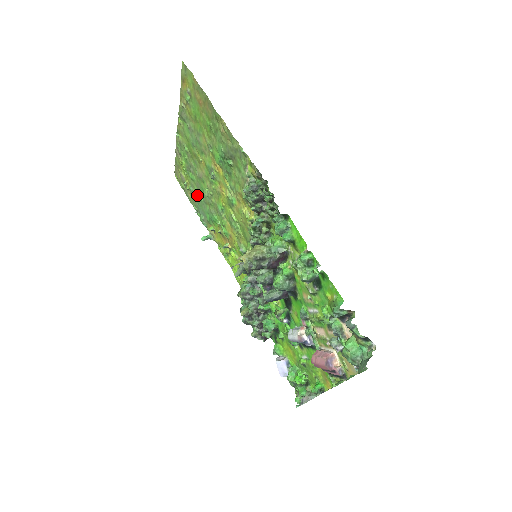
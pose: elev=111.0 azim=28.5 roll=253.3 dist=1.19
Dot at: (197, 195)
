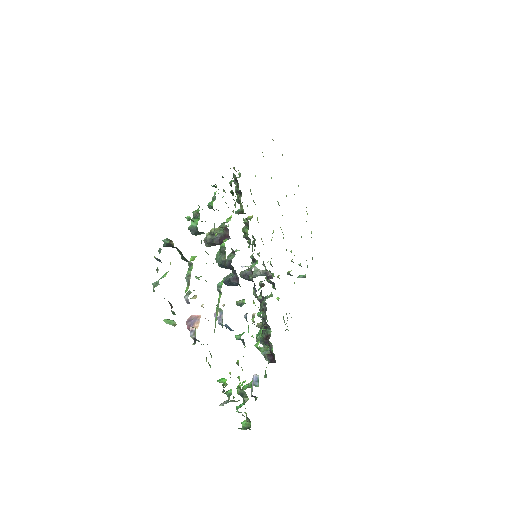
Dot at: occluded
